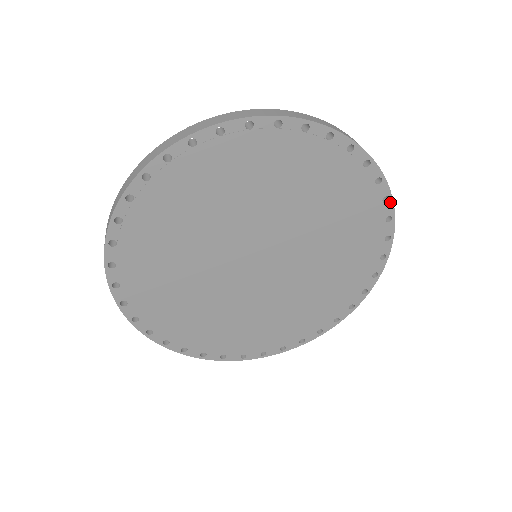
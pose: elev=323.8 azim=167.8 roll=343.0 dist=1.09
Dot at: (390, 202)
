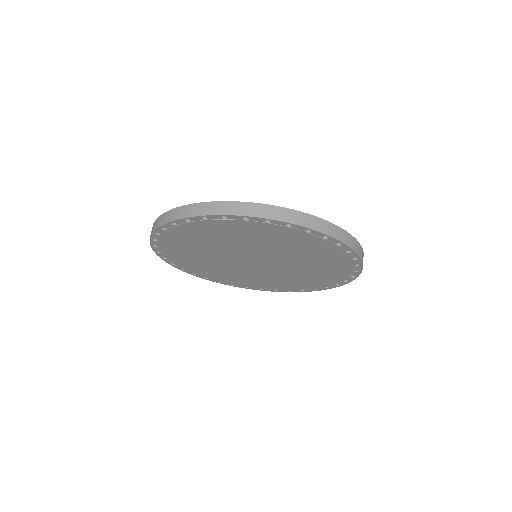
Dot at: (354, 278)
